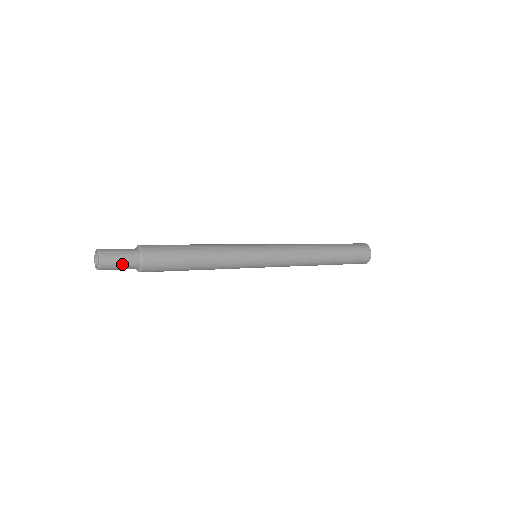
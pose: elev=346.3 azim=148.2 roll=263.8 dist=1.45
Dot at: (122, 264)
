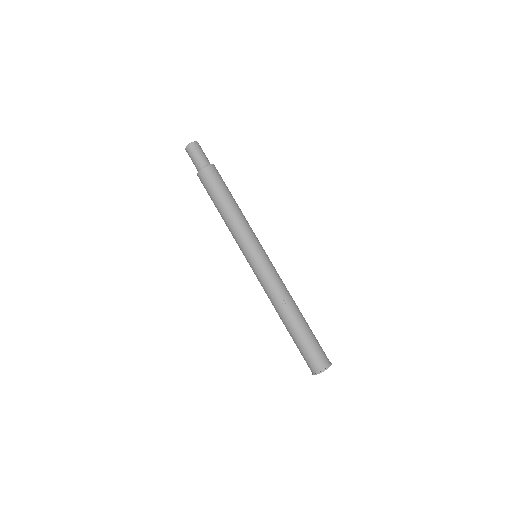
Dot at: (196, 157)
